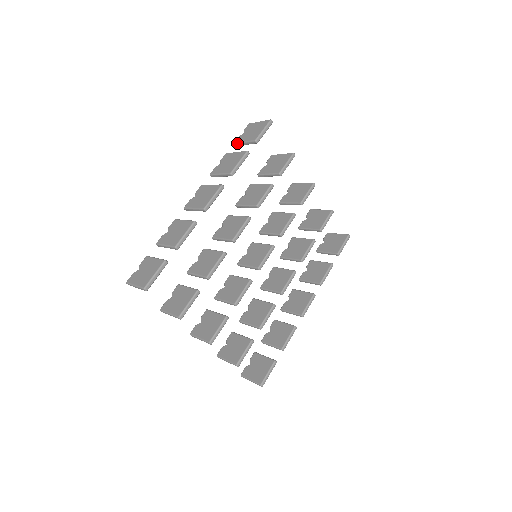
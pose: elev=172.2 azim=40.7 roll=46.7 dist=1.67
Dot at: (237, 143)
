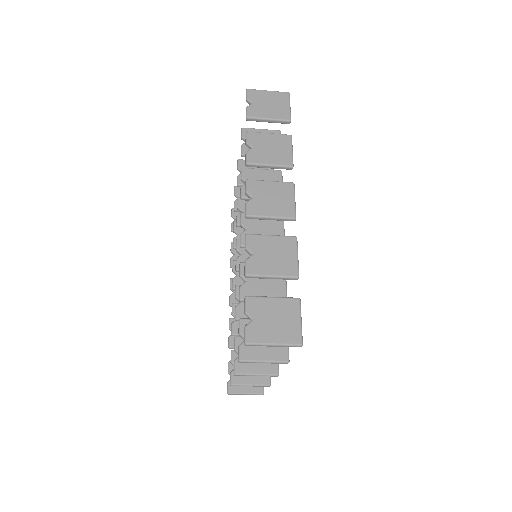
Dot at: (255, 118)
